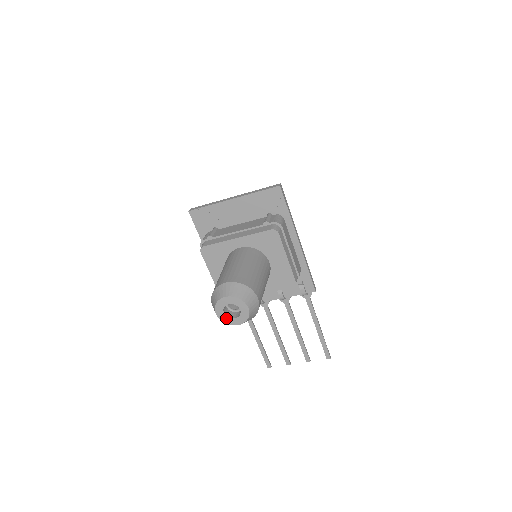
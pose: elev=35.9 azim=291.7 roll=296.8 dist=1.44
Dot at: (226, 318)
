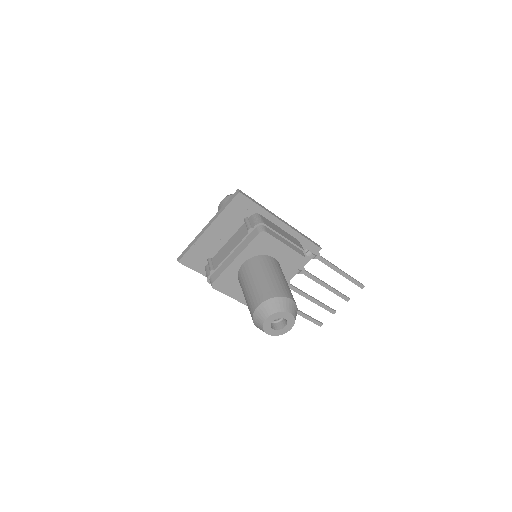
Dot at: (277, 332)
